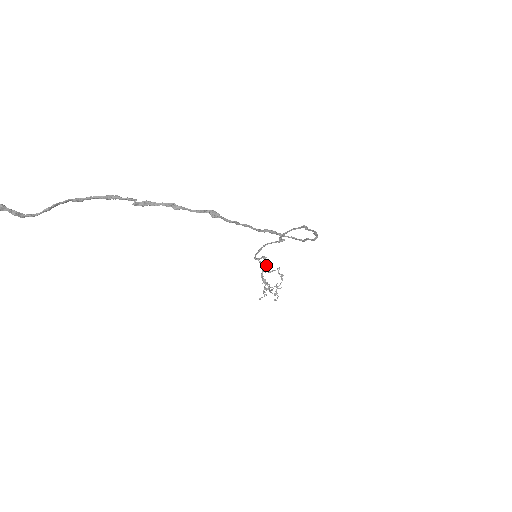
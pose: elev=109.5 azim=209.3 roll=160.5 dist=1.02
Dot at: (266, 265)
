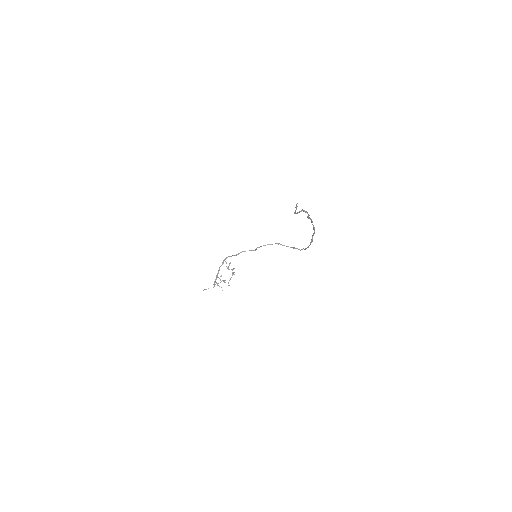
Dot at: (229, 265)
